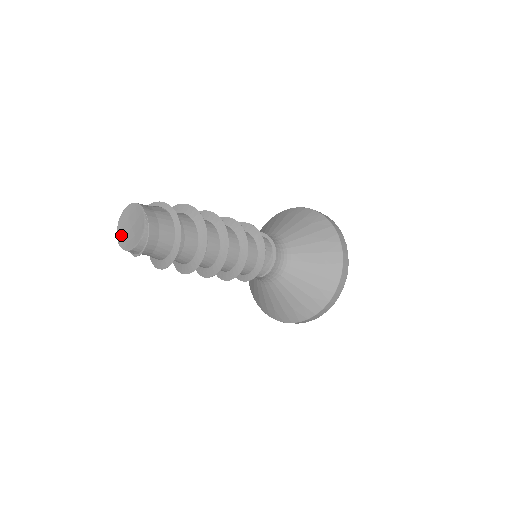
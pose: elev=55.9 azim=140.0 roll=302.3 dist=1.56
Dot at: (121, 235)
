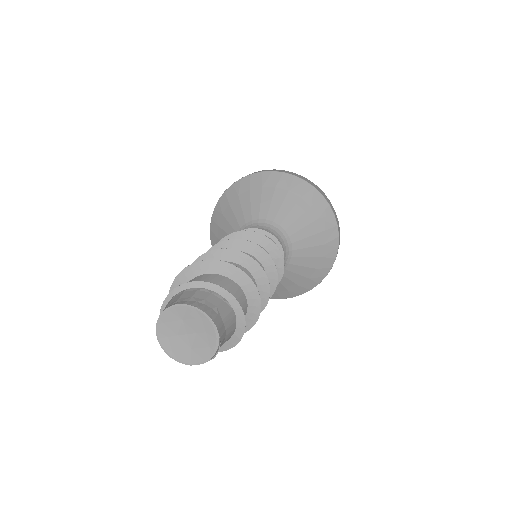
Dot at: (164, 333)
